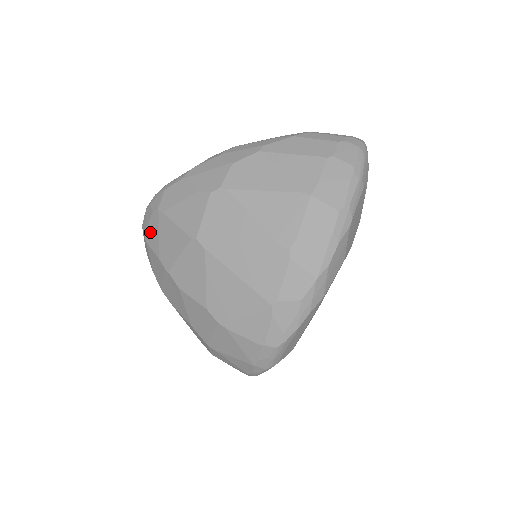
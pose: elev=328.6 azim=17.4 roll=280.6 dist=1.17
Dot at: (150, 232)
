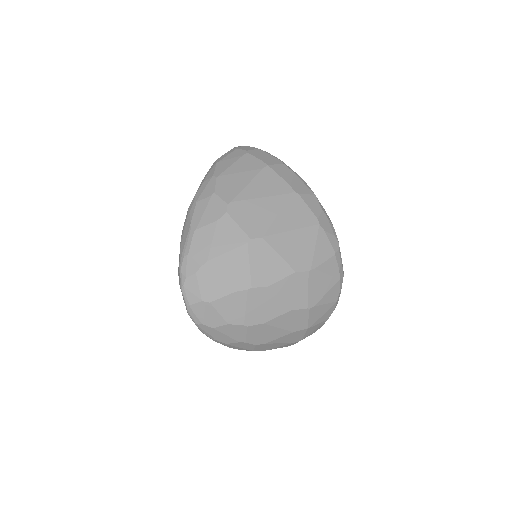
Dot at: (207, 290)
